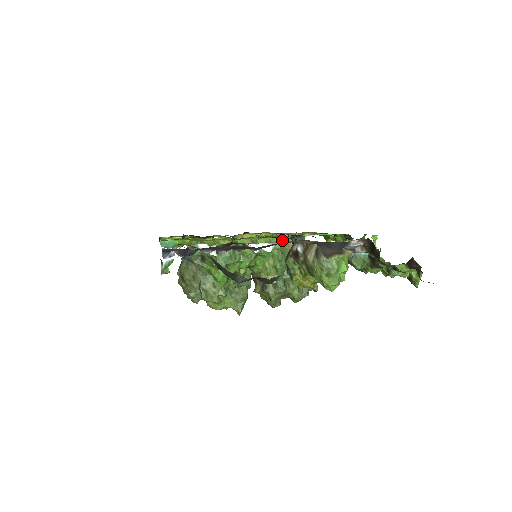
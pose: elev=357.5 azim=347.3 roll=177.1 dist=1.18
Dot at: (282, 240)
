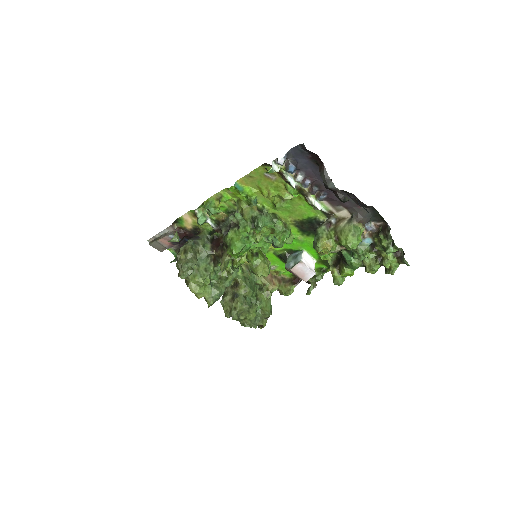
Dot at: occluded
